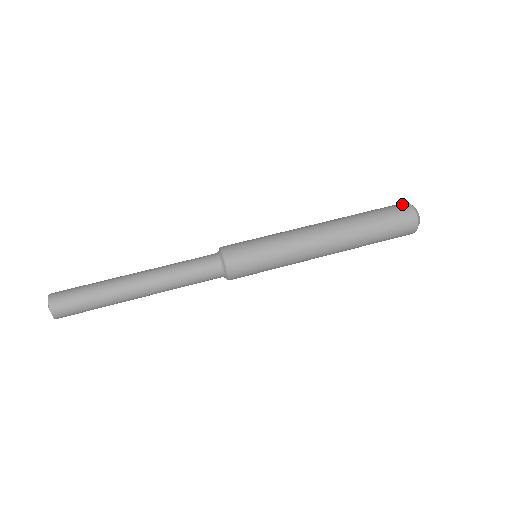
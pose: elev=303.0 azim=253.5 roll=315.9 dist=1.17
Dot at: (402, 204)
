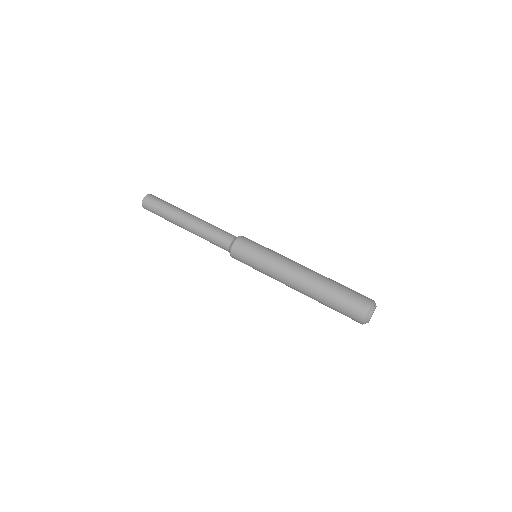
Dot at: occluded
